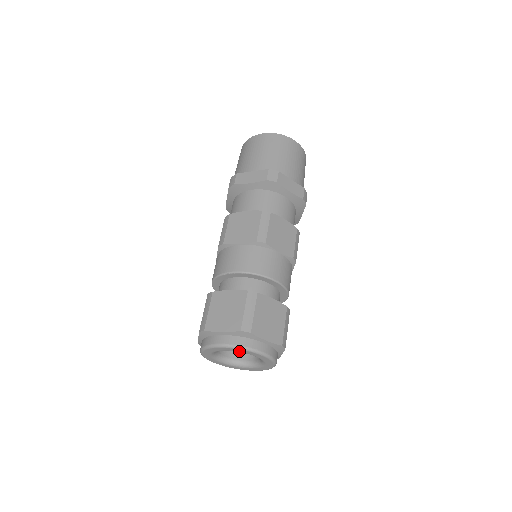
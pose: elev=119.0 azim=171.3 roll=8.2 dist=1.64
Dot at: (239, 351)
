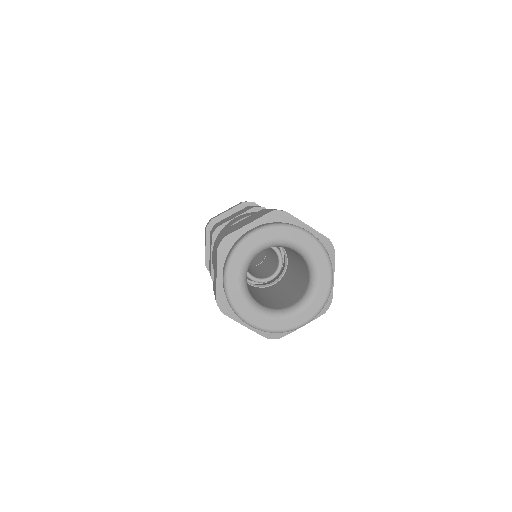
Dot at: (279, 236)
